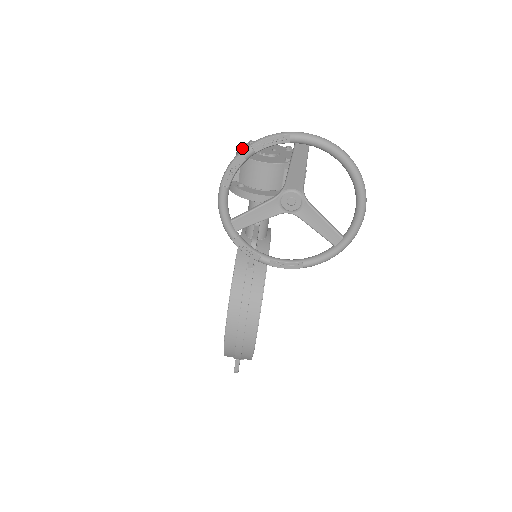
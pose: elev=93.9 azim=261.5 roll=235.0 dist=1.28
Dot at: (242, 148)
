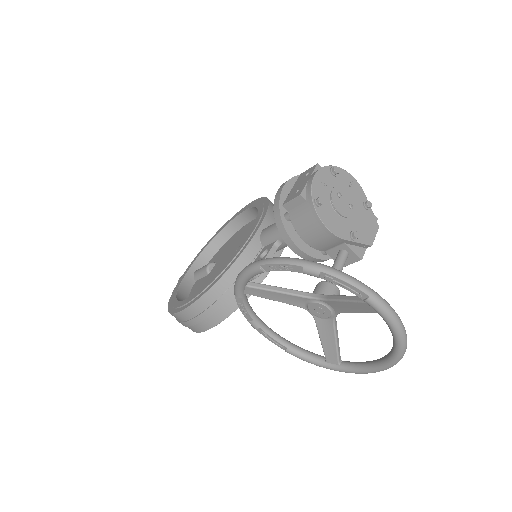
Dot at: (320, 179)
